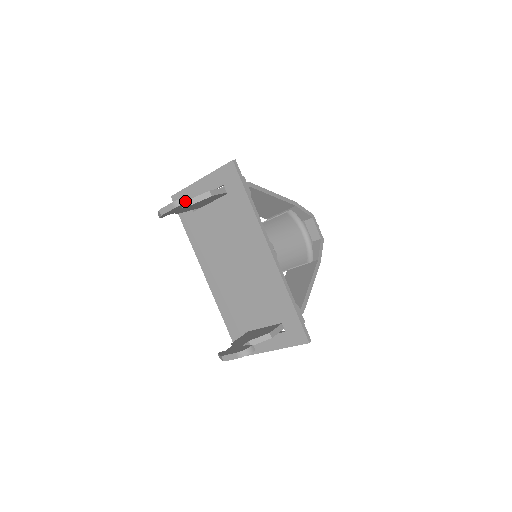
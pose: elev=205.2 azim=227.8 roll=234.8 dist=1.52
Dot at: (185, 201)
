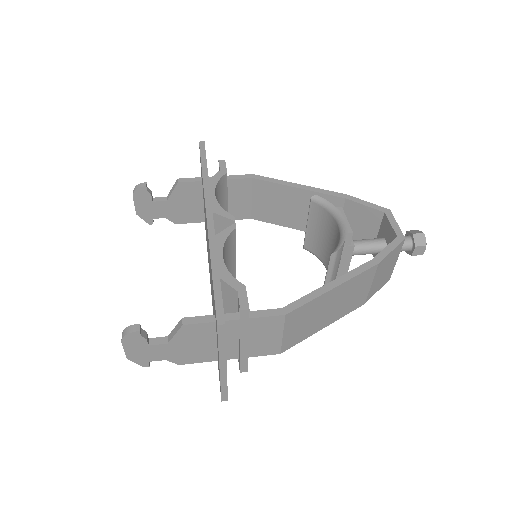
Dot at: (139, 187)
